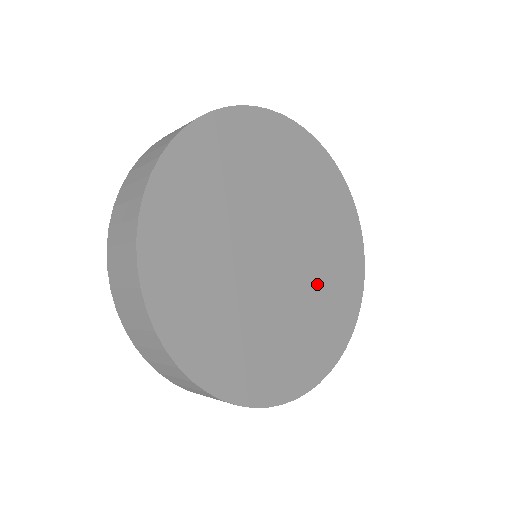
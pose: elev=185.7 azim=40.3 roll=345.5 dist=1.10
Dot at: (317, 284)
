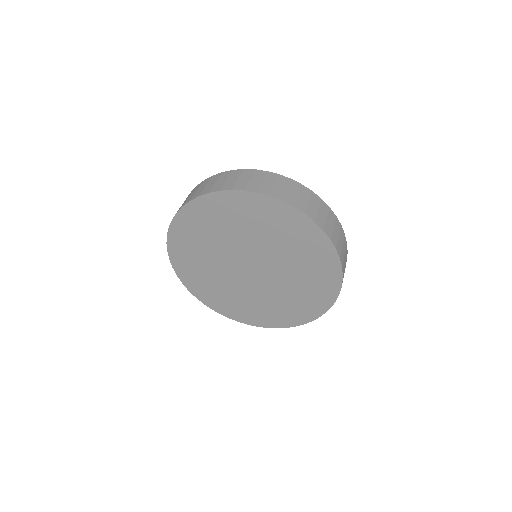
Dot at: (282, 292)
